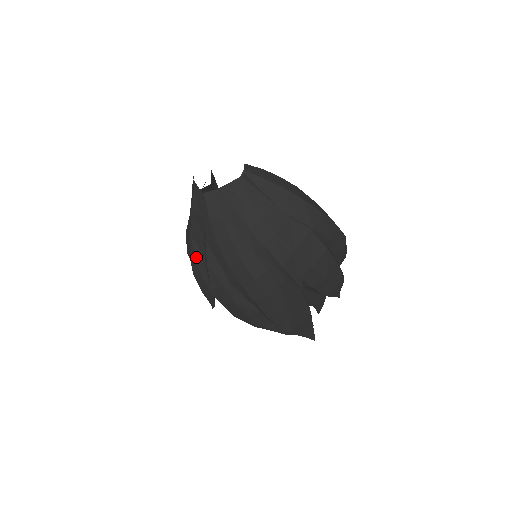
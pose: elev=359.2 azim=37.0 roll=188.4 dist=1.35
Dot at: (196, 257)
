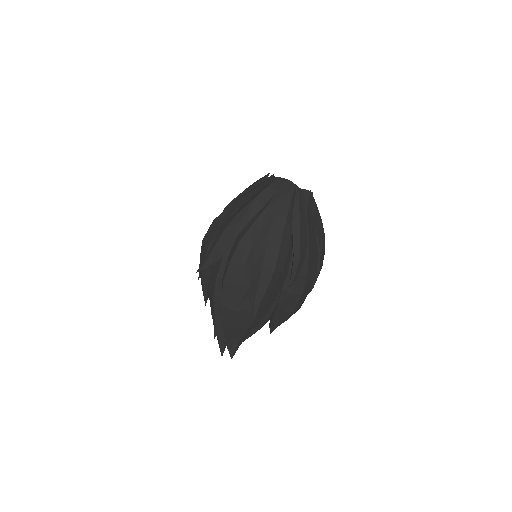
Dot at: (244, 216)
